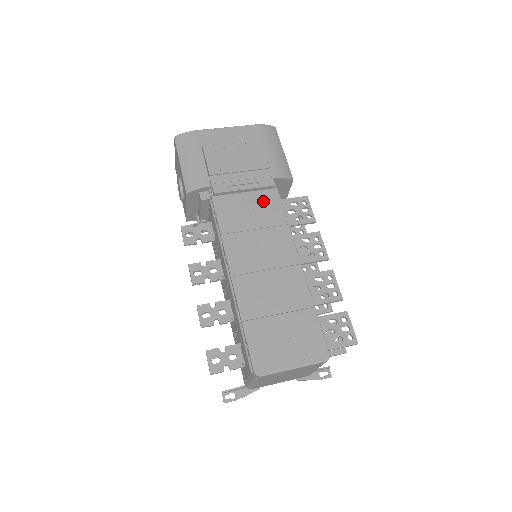
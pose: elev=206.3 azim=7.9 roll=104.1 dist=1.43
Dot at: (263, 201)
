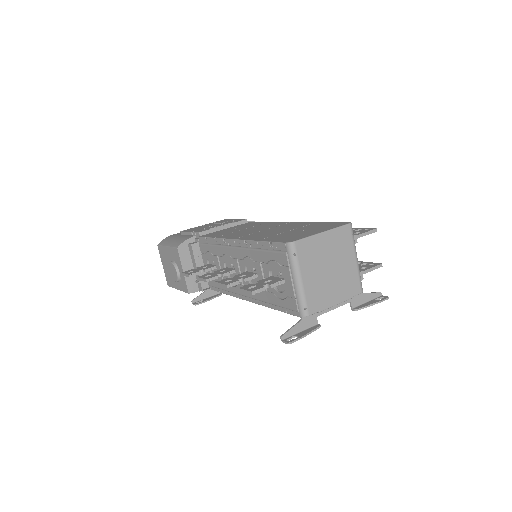
Dot at: occluded
